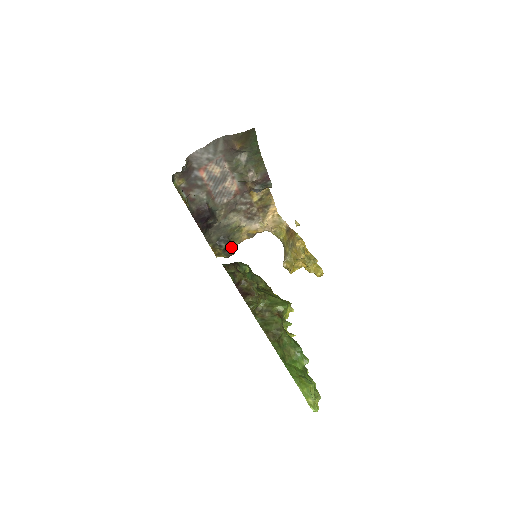
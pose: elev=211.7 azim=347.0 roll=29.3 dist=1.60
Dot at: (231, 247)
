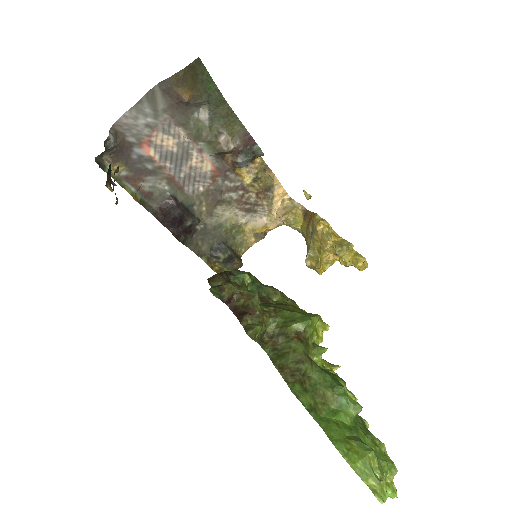
Dot at: (233, 256)
